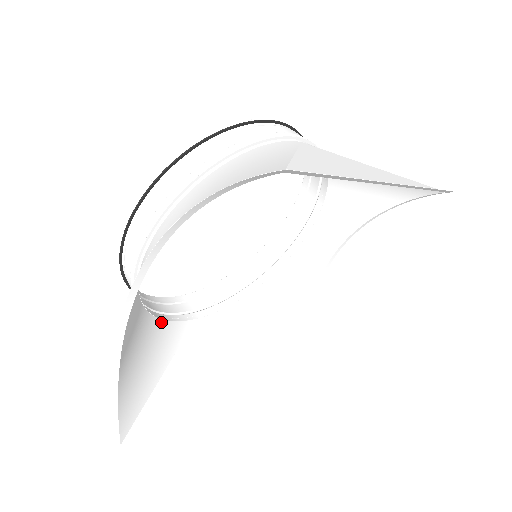
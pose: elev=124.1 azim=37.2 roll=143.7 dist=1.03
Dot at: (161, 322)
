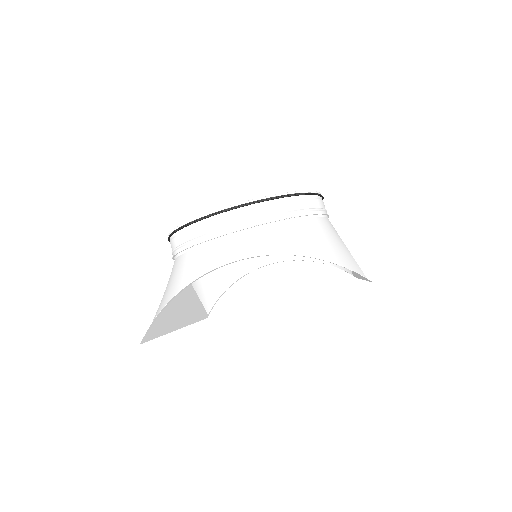
Dot at: occluded
